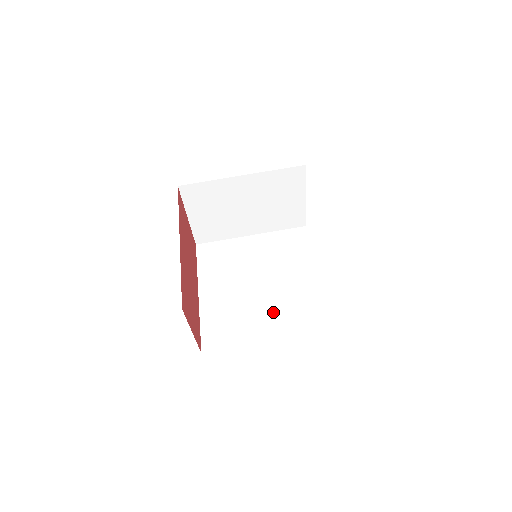
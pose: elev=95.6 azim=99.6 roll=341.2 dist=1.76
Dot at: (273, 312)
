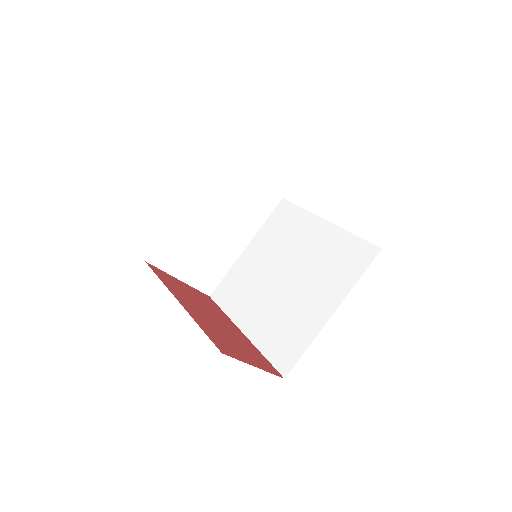
Dot at: (314, 289)
